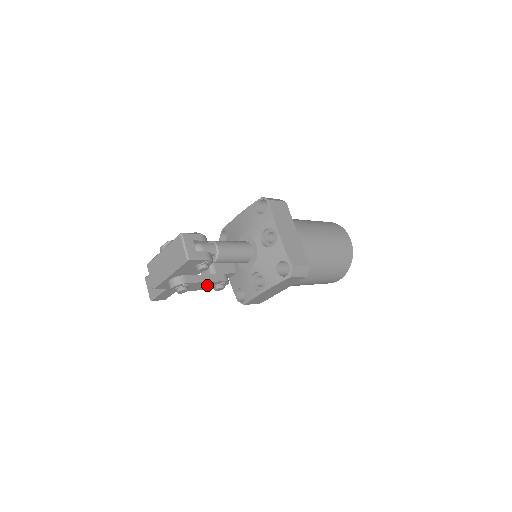
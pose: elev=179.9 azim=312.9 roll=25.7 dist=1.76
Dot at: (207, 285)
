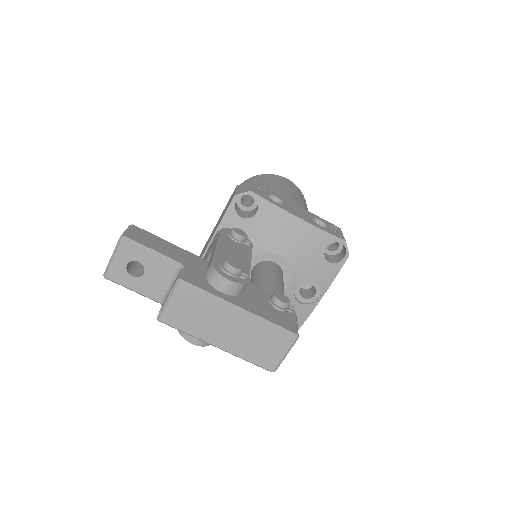
Dot at: occluded
